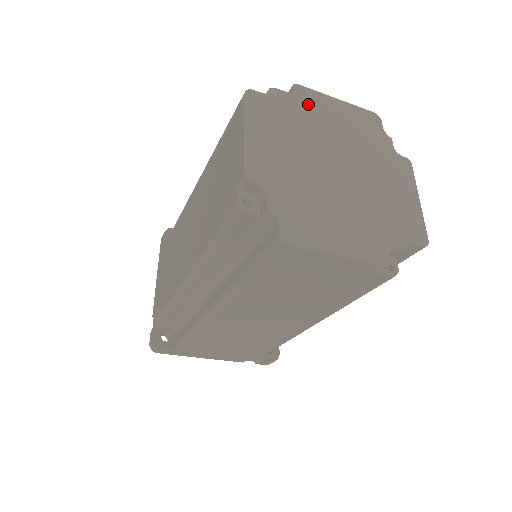
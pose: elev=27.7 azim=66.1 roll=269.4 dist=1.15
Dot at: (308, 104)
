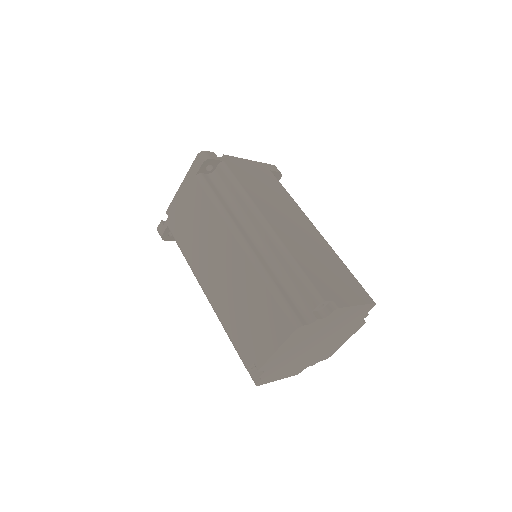
Dot at: (333, 318)
